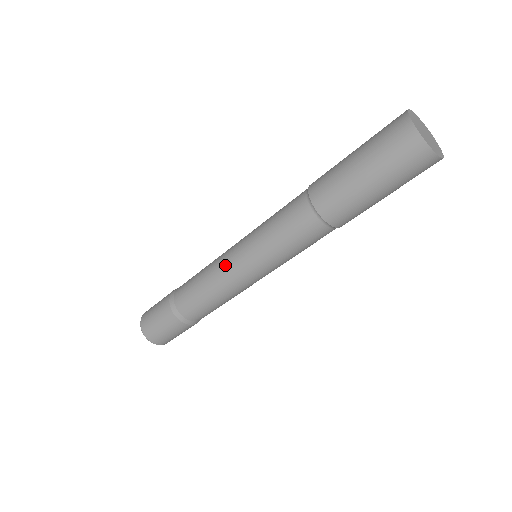
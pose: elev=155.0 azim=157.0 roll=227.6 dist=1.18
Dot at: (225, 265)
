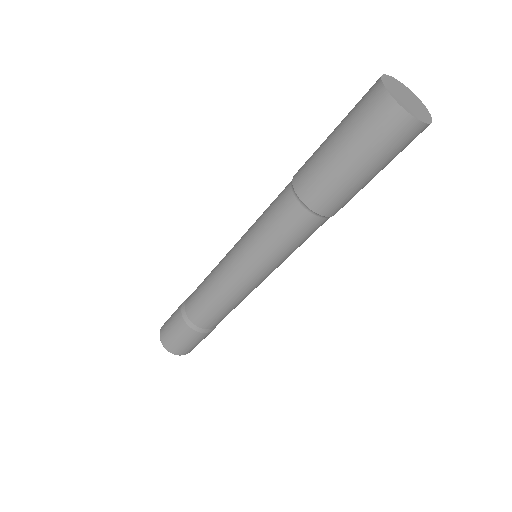
Dot at: (224, 258)
